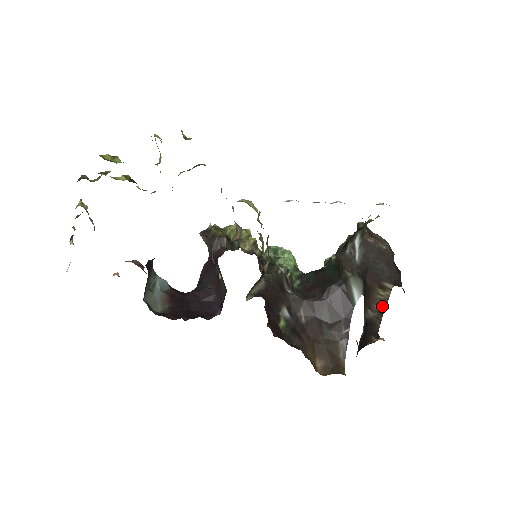
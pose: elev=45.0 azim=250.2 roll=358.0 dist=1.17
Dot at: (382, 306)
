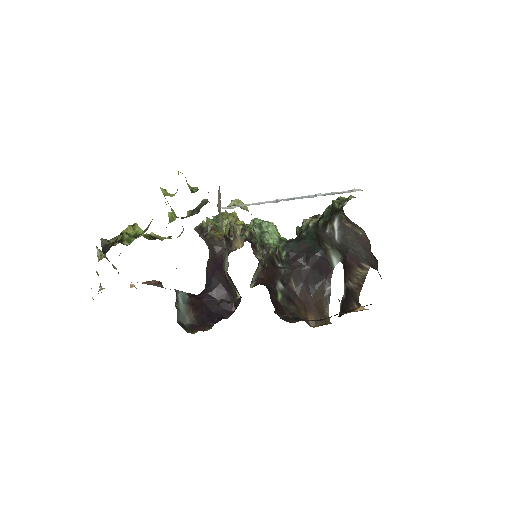
Dot at: (361, 281)
